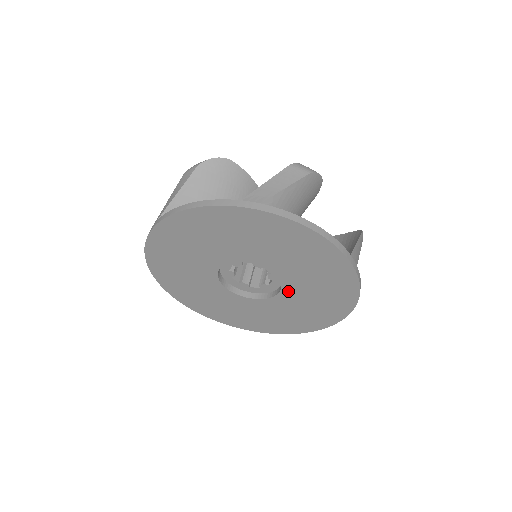
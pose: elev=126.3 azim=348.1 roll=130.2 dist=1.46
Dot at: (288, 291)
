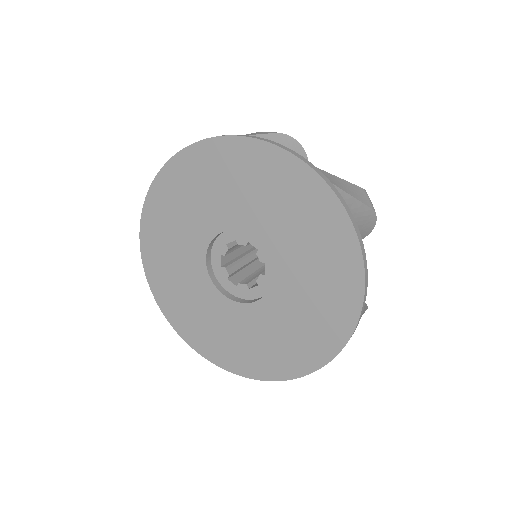
Dot at: (266, 305)
